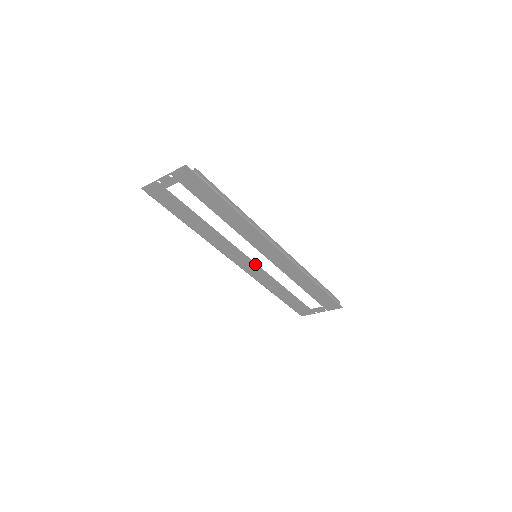
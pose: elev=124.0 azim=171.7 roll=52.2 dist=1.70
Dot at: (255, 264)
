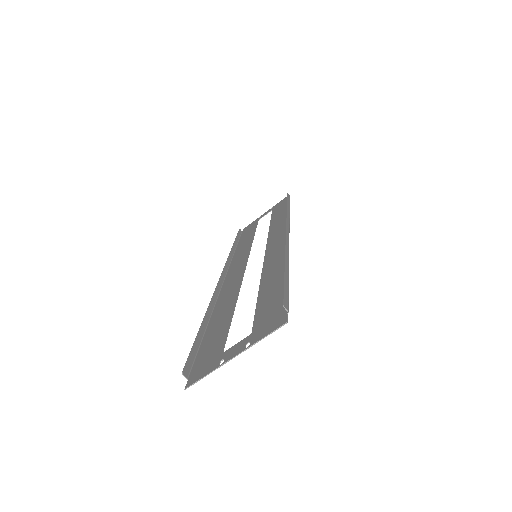
Dot at: (247, 259)
